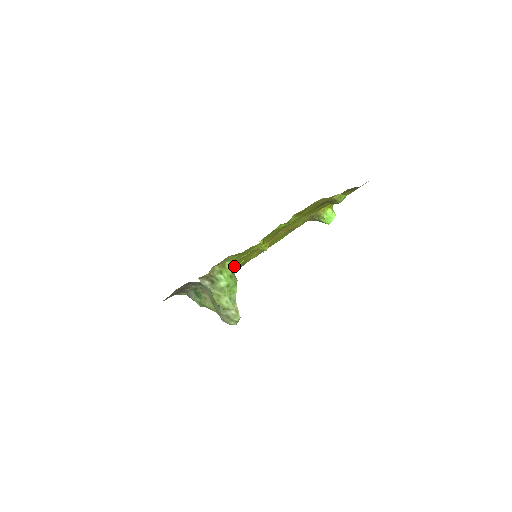
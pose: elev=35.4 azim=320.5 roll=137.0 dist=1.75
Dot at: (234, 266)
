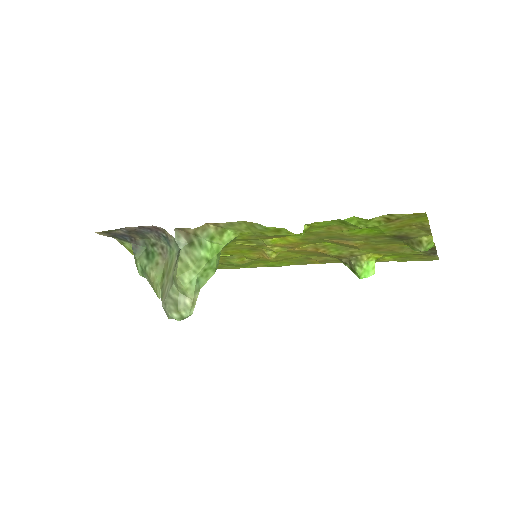
Dot at: occluded
